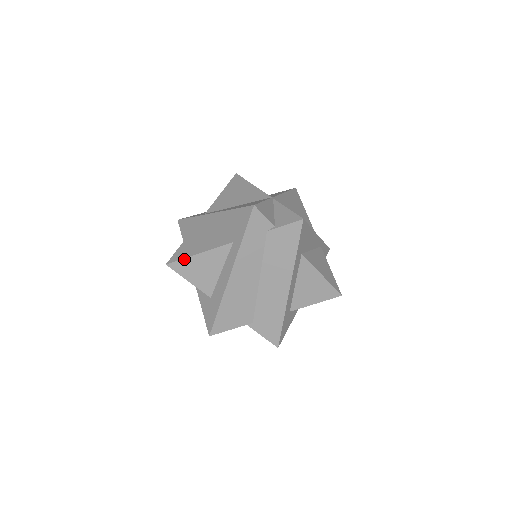
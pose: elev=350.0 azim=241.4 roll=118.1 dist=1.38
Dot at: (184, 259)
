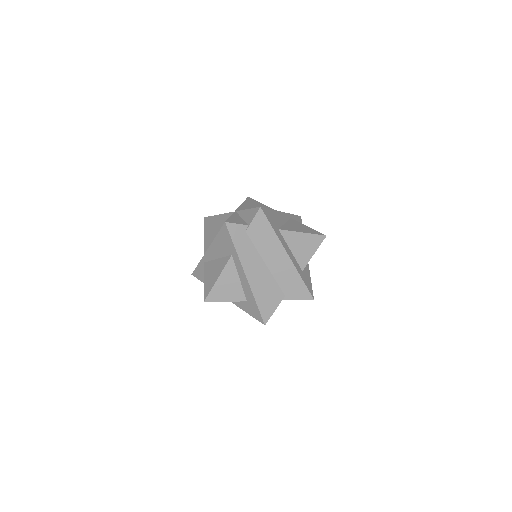
Dot at: (212, 290)
